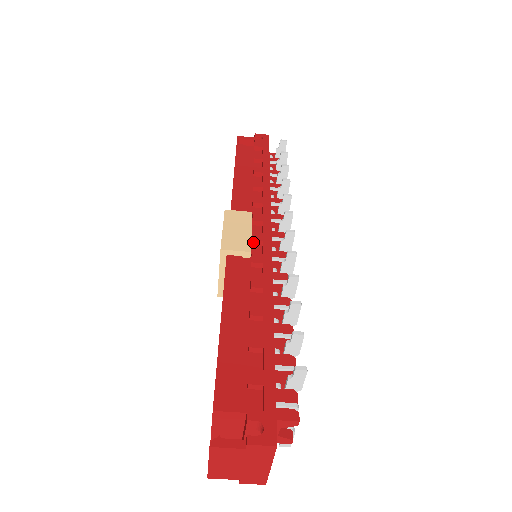
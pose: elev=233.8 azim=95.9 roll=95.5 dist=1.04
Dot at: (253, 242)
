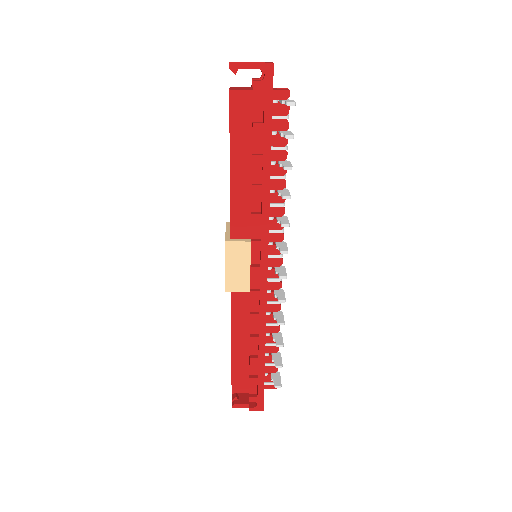
Dot at: (252, 275)
